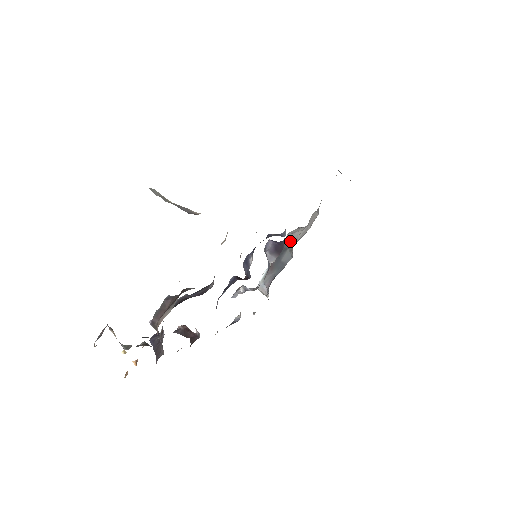
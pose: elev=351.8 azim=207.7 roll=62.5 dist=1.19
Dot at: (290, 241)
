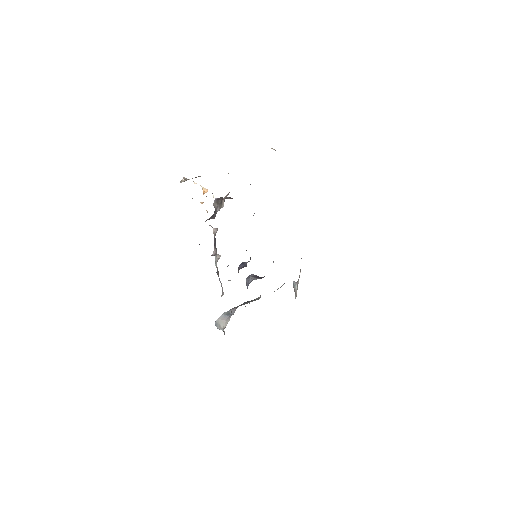
Dot at: occluded
